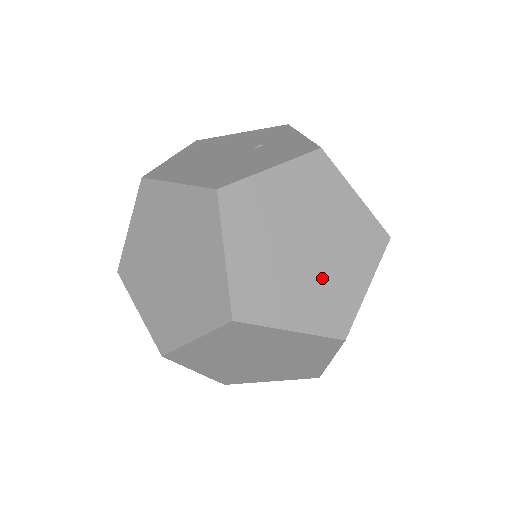
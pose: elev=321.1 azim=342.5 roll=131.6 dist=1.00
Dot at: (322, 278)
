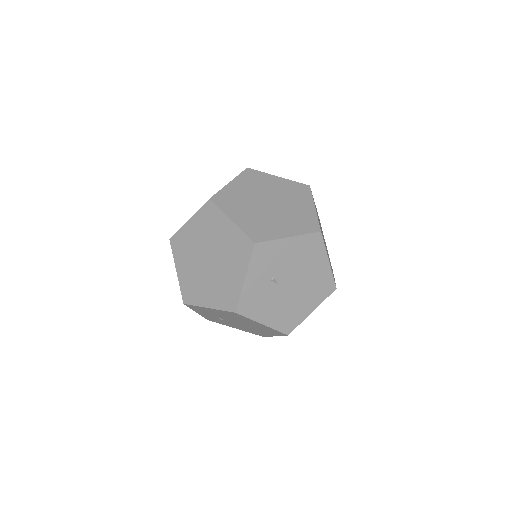
Dot at: (266, 217)
